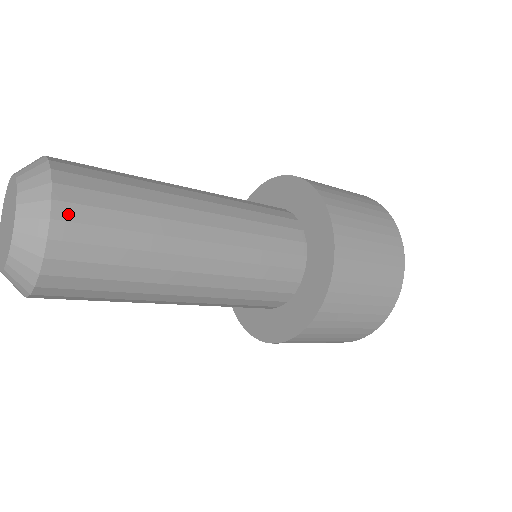
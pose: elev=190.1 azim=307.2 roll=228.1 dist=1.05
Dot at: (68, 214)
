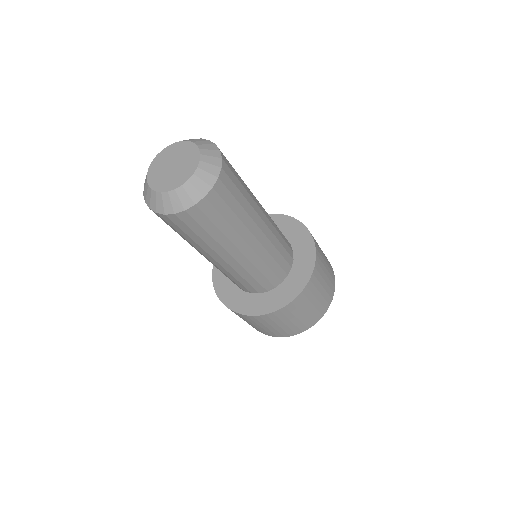
Dot at: (220, 189)
